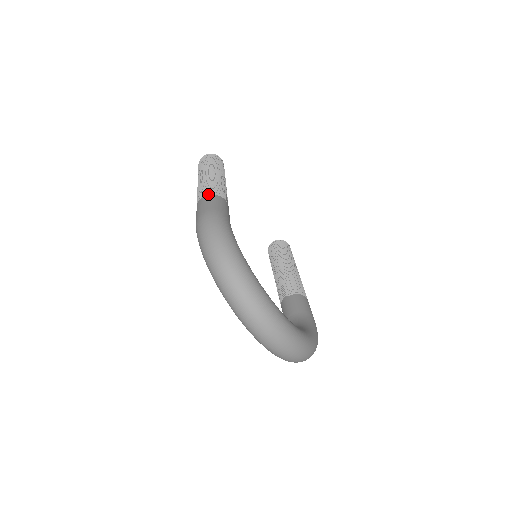
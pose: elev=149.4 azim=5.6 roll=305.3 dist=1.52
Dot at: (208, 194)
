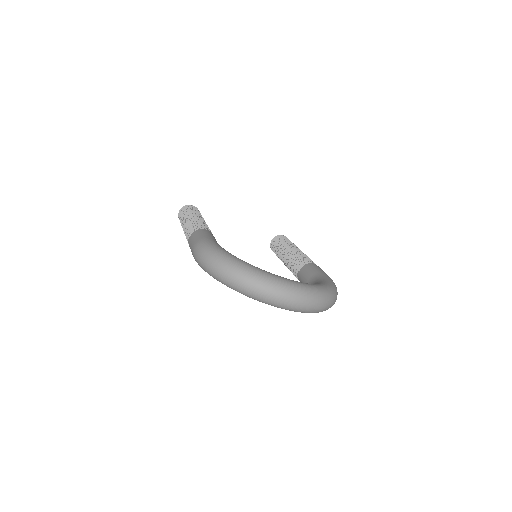
Dot at: (191, 233)
